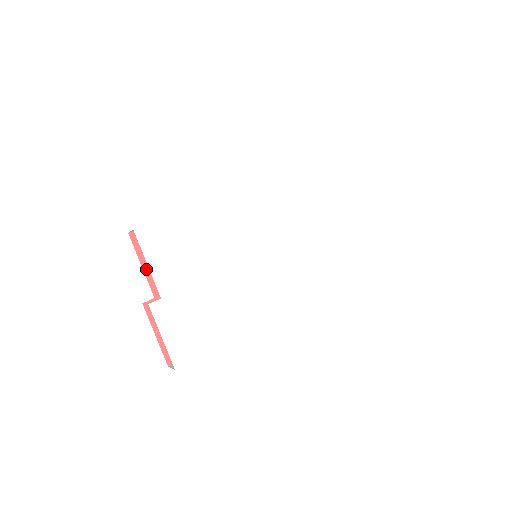
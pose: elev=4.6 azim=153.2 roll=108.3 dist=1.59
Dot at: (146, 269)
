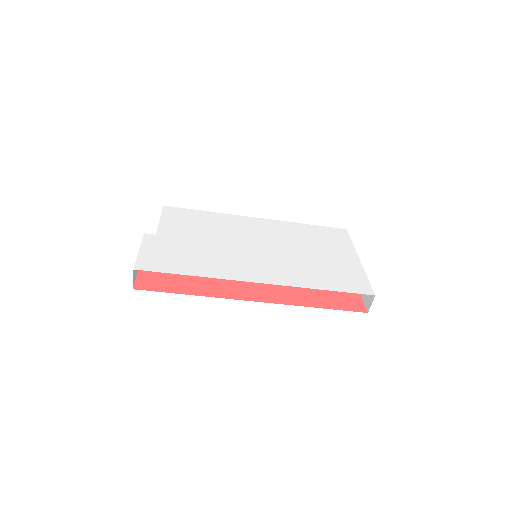
Dot at: occluded
